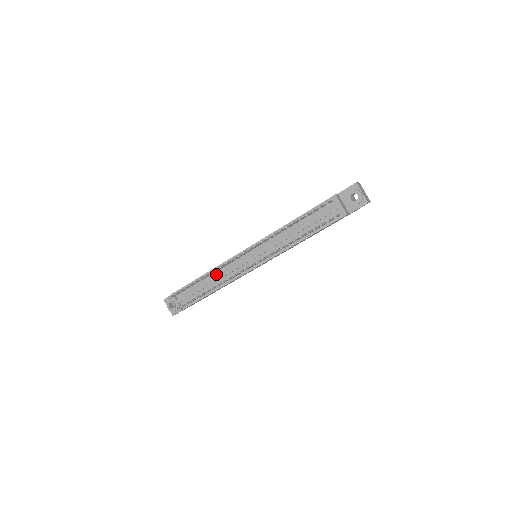
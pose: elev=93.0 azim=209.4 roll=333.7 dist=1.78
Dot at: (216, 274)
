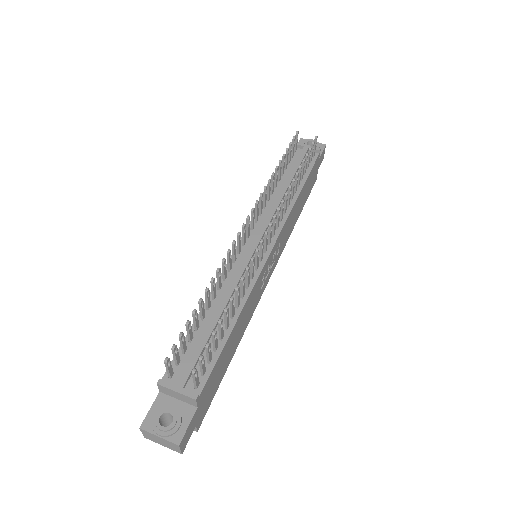
Dot at: (221, 295)
